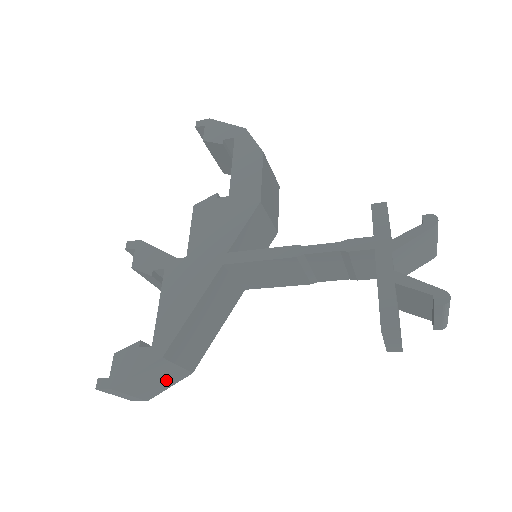
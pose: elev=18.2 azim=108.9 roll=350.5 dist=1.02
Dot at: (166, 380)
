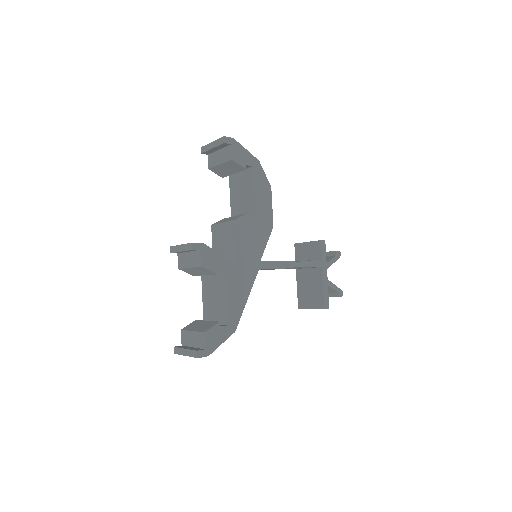
Dot at: occluded
